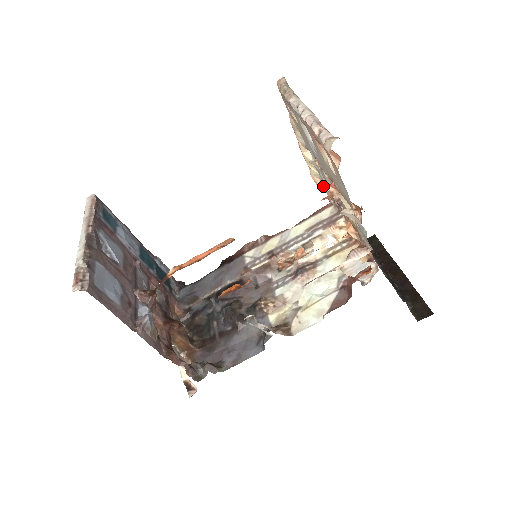
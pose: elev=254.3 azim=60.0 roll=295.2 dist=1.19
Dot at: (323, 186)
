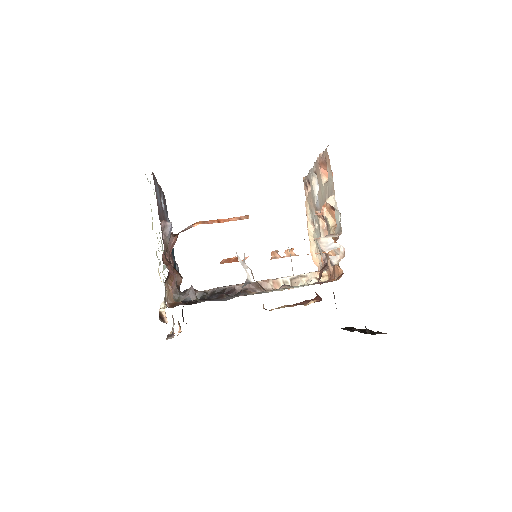
Dot at: (317, 259)
